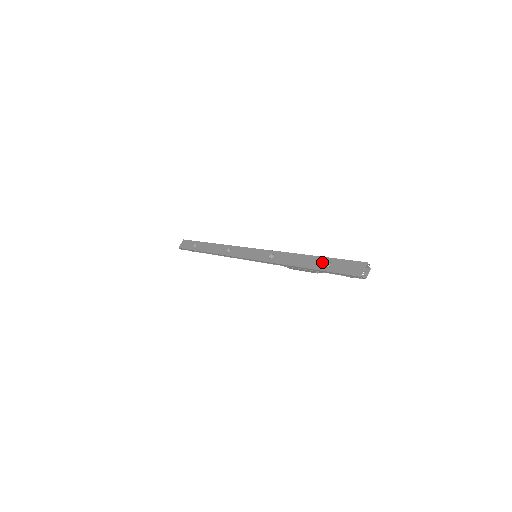
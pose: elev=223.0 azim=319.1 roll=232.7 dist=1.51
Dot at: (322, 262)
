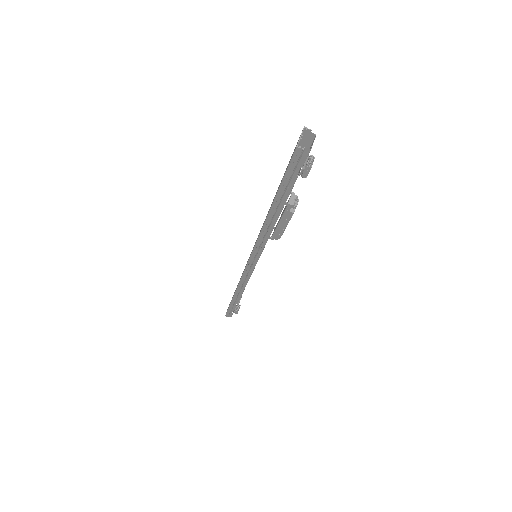
Dot at: (279, 185)
